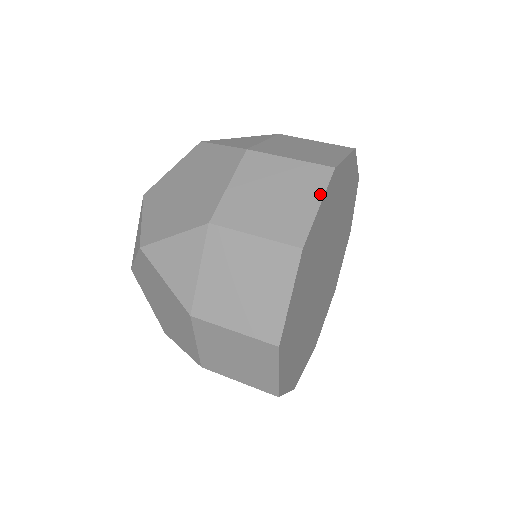
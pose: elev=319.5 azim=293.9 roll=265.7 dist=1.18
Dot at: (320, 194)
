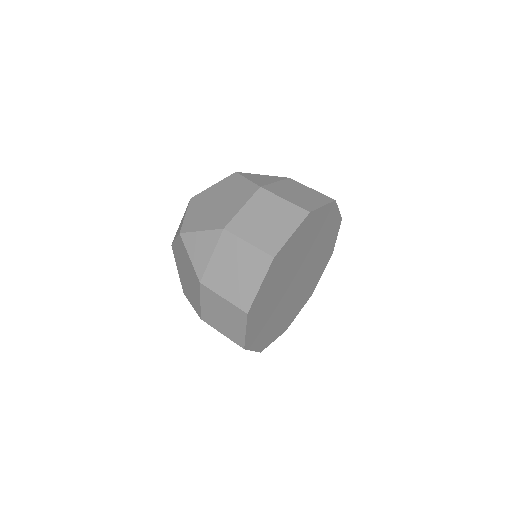
Dot at: (295, 227)
